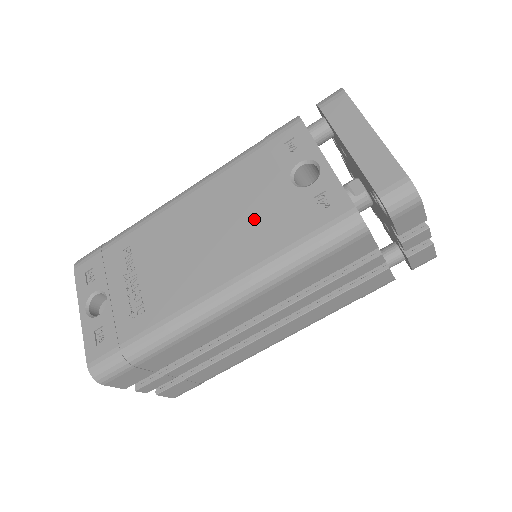
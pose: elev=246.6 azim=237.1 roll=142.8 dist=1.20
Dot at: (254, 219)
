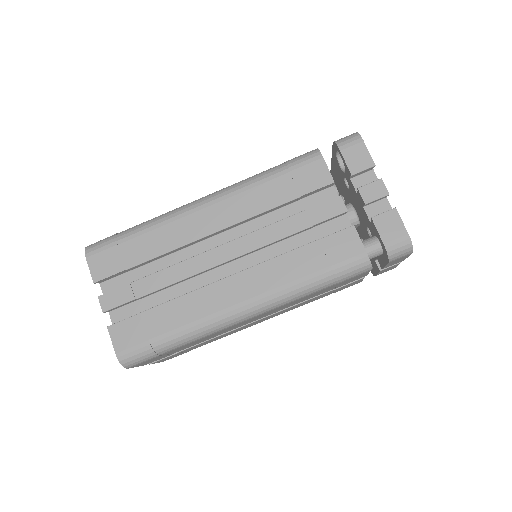
Dot at: occluded
